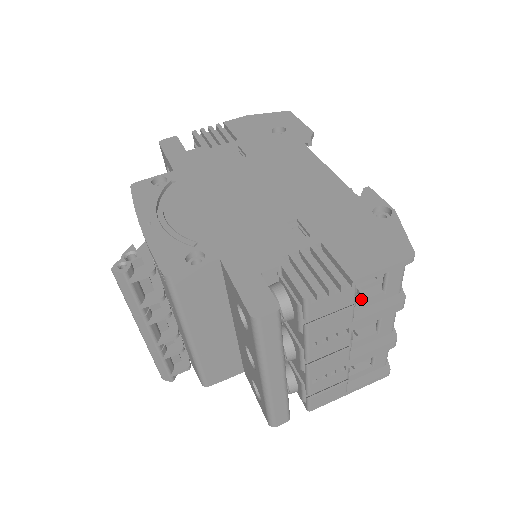
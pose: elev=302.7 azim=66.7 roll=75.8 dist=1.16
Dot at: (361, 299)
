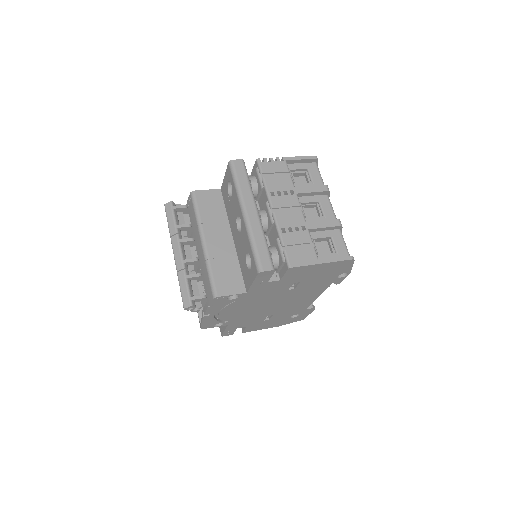
Dot at: (298, 184)
